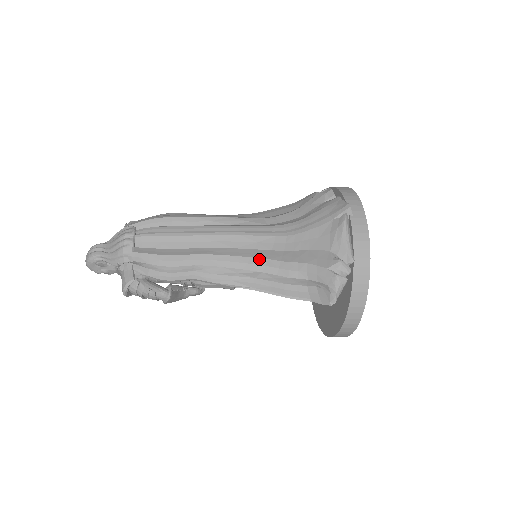
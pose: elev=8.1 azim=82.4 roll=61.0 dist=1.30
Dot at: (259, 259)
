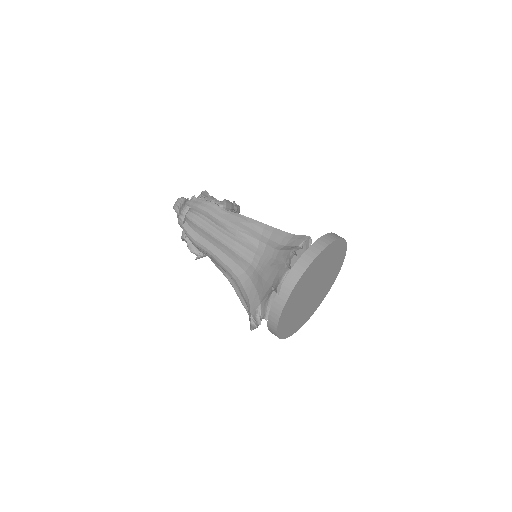
Dot at: (234, 274)
